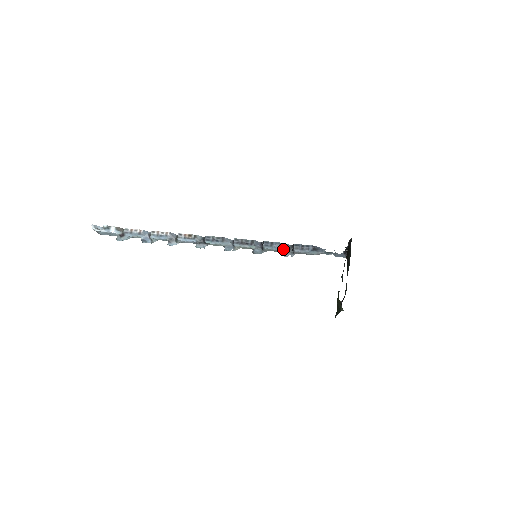
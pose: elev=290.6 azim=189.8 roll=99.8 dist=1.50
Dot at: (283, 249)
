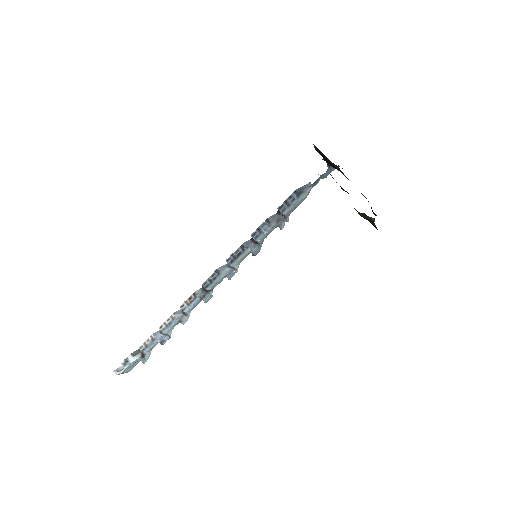
Dot at: (273, 224)
